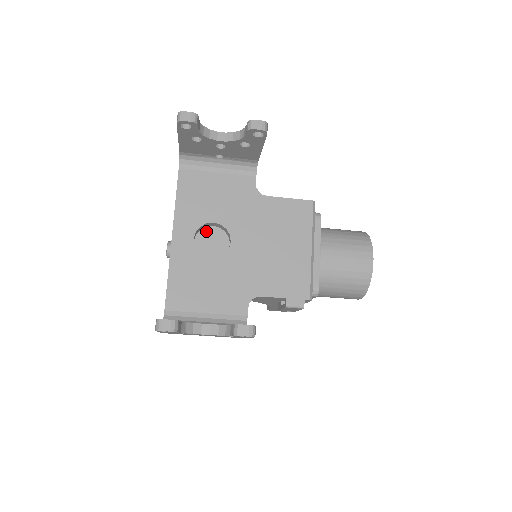
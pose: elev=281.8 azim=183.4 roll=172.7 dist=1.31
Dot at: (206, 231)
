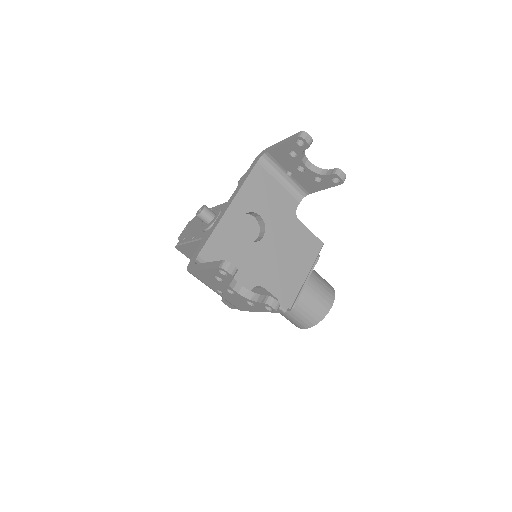
Dot at: (242, 217)
